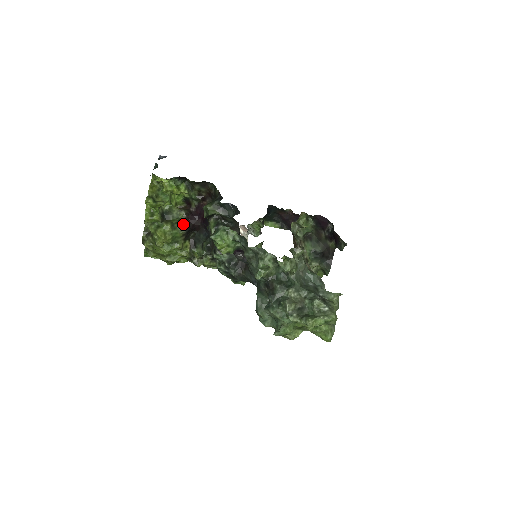
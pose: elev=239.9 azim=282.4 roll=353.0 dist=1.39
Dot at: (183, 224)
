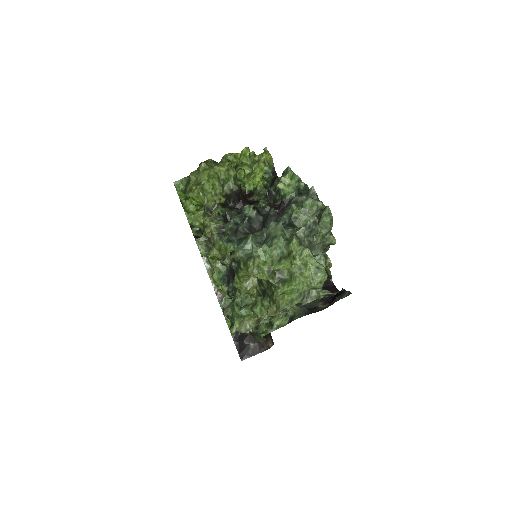
Dot at: (240, 187)
